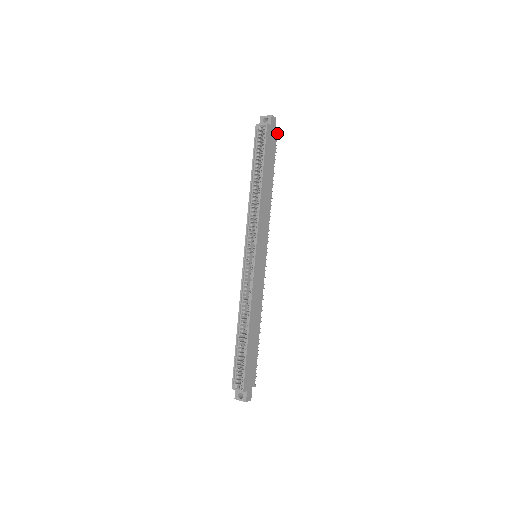
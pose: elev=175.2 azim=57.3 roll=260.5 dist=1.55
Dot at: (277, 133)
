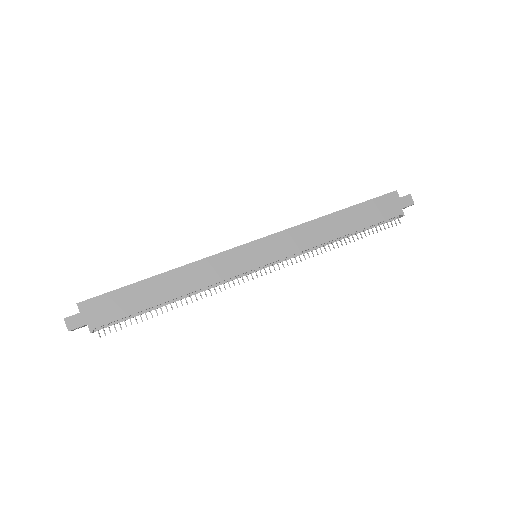
Dot at: (403, 215)
